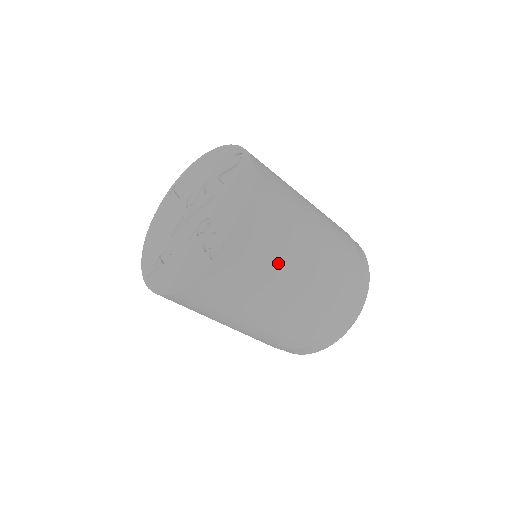
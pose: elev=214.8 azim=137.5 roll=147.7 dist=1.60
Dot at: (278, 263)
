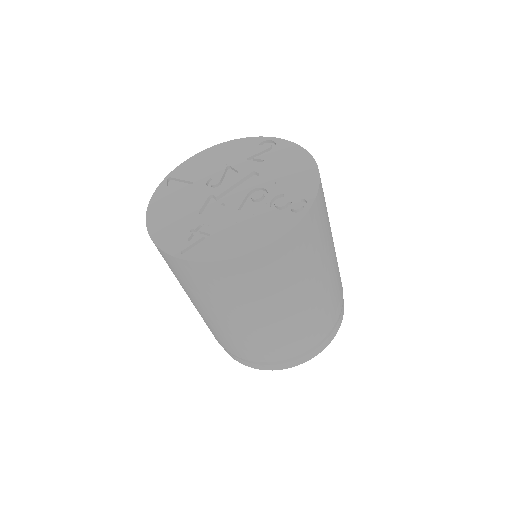
Dot at: (327, 234)
